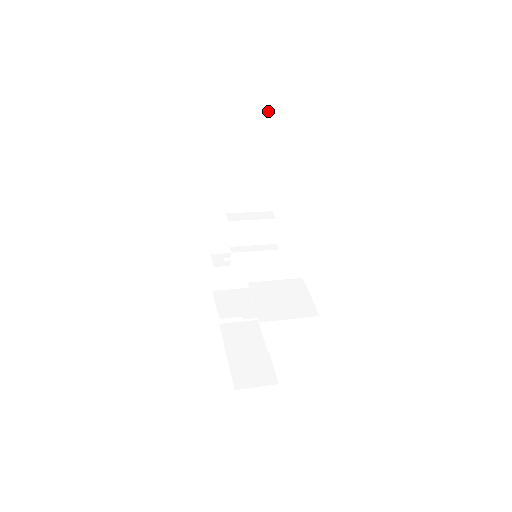
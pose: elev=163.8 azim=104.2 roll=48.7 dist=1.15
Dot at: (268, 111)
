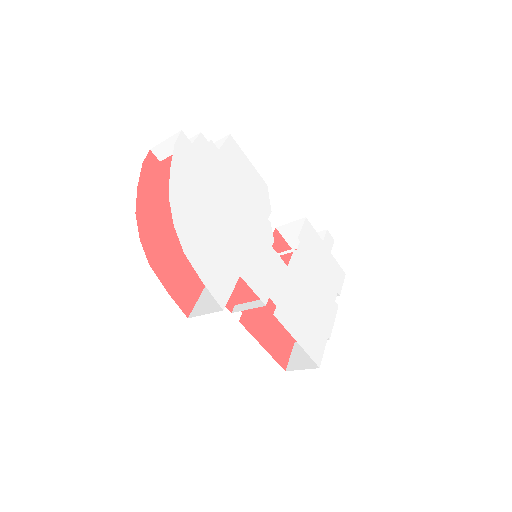
Dot at: (172, 153)
